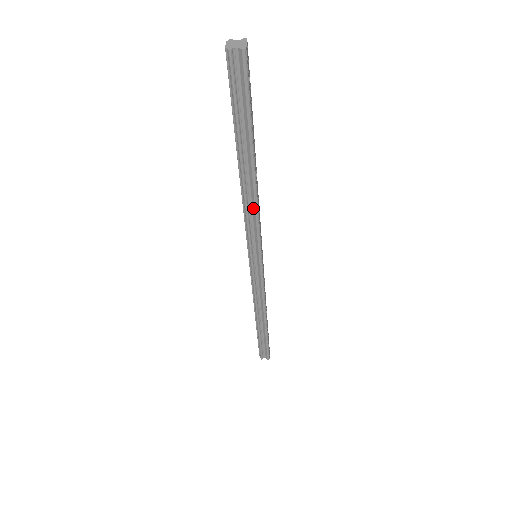
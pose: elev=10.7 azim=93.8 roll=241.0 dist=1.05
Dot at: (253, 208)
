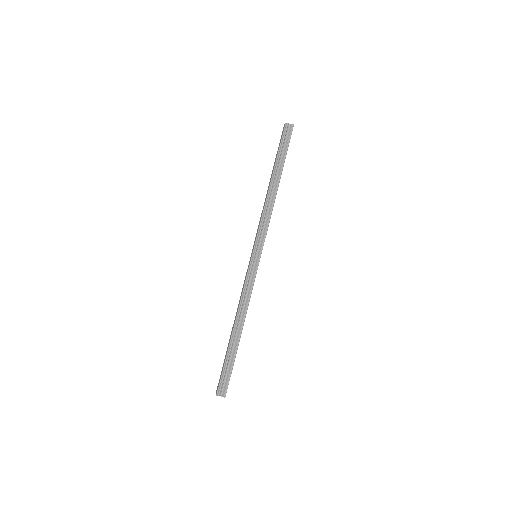
Dot at: (269, 210)
